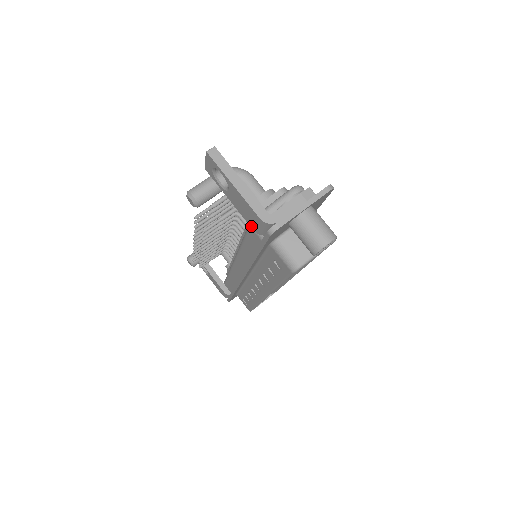
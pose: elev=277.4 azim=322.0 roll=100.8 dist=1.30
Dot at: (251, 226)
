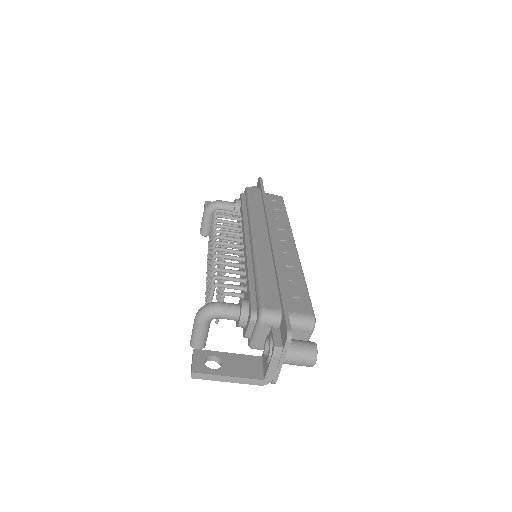
Dot at: occluded
